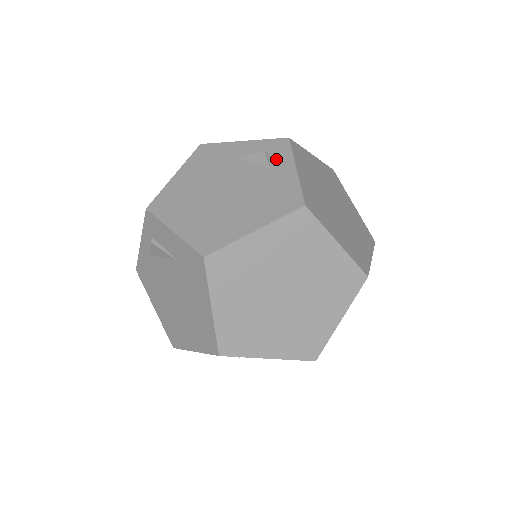
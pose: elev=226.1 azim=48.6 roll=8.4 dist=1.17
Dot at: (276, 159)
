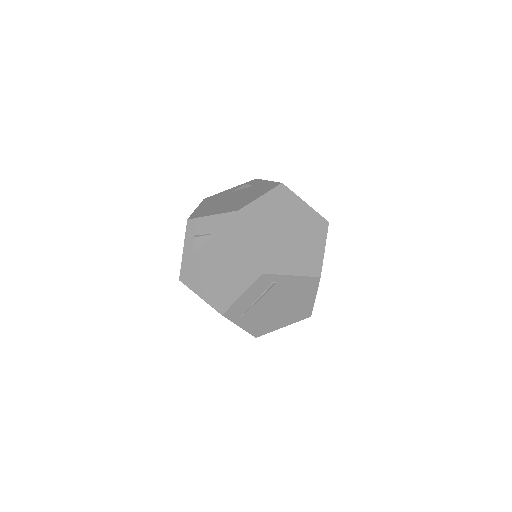
Dot at: (254, 184)
